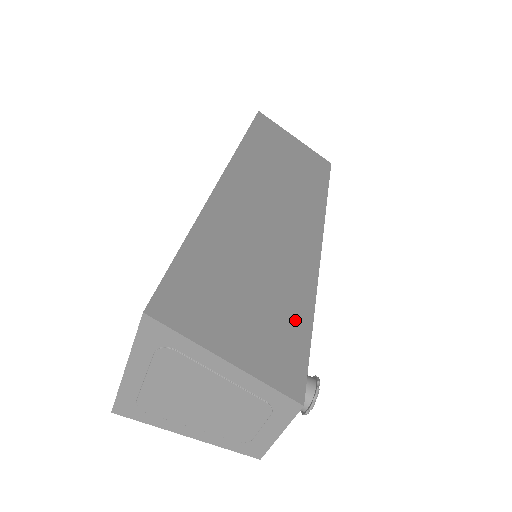
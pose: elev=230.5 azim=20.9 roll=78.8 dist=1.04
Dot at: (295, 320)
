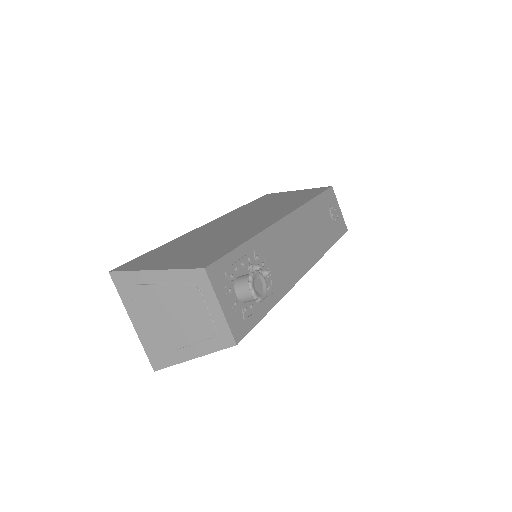
Dot at: (227, 246)
